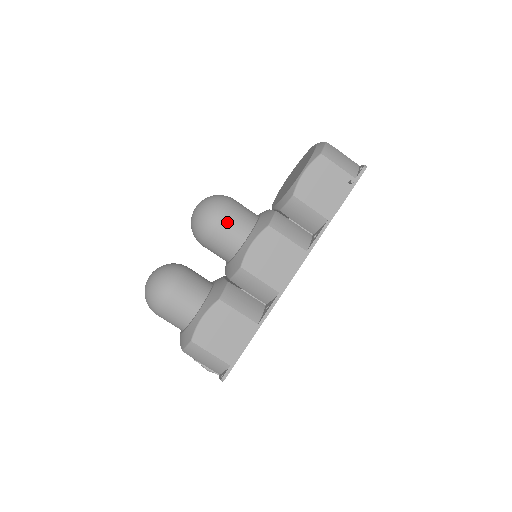
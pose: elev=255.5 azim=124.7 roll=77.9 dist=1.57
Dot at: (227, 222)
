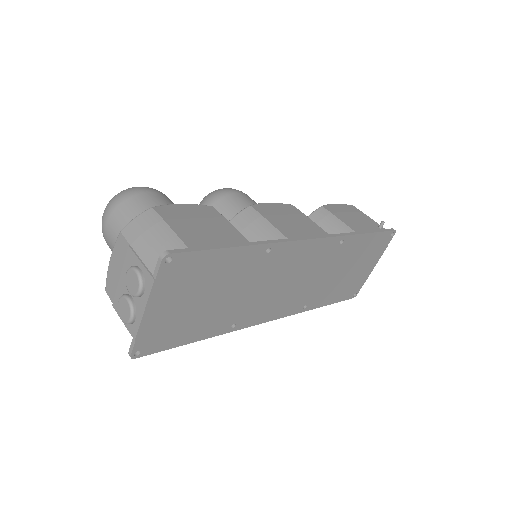
Dot at: (246, 196)
